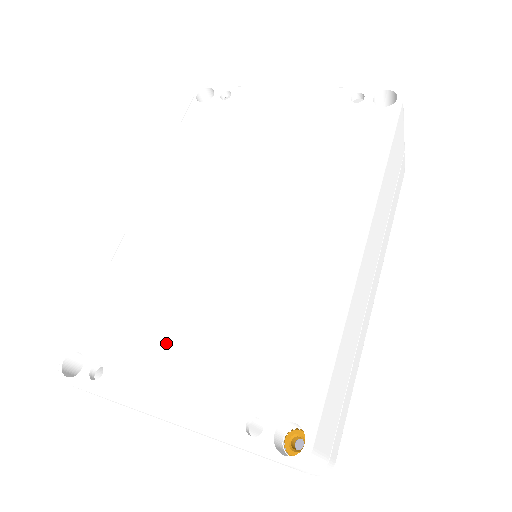
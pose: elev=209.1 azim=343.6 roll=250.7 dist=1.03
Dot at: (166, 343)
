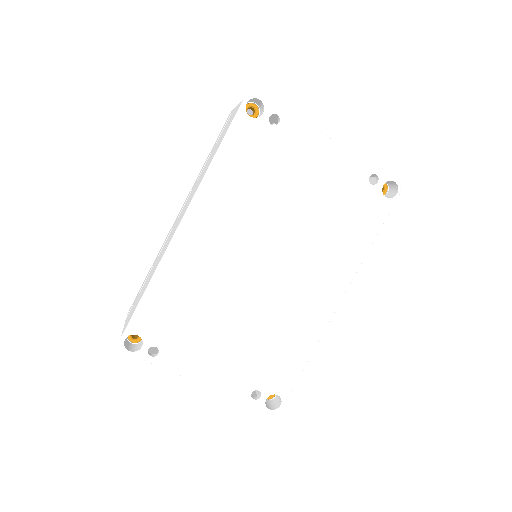
Dot at: (206, 341)
